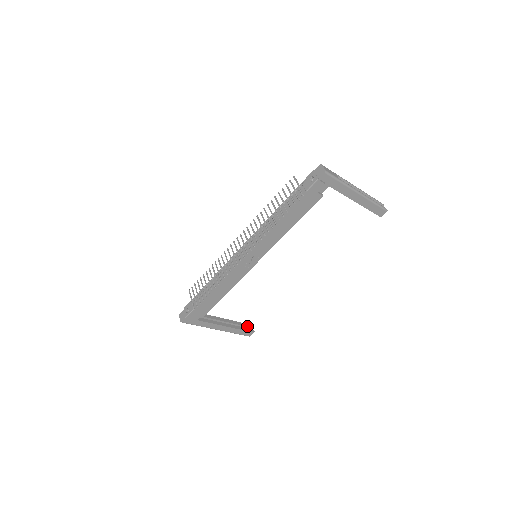
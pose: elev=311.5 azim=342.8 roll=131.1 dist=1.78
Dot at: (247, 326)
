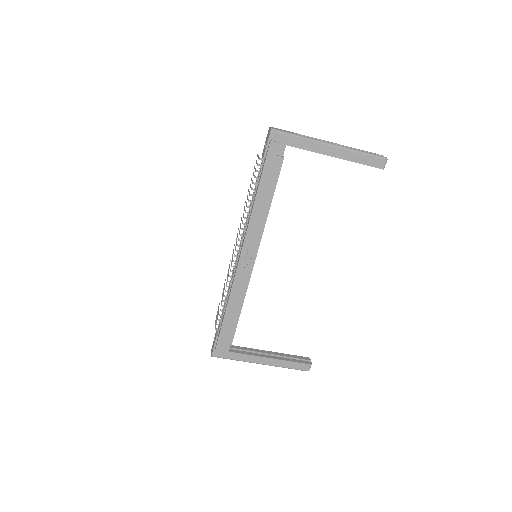
Dot at: (301, 358)
